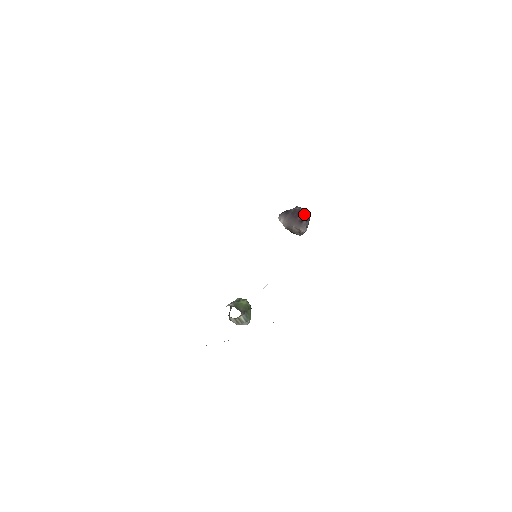
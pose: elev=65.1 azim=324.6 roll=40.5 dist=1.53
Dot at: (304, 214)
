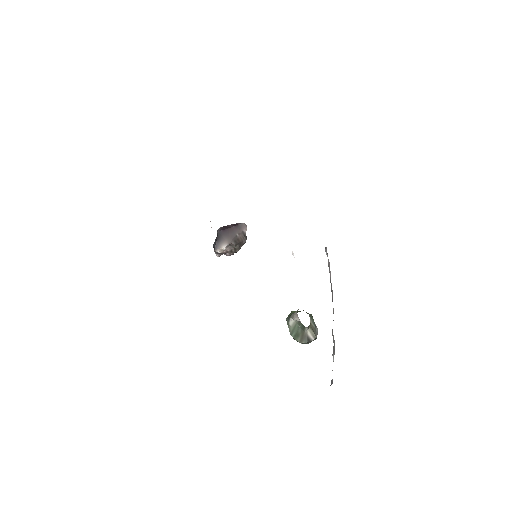
Dot at: (229, 225)
